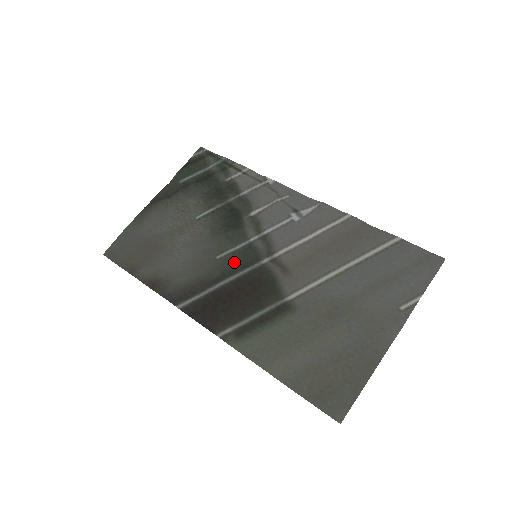
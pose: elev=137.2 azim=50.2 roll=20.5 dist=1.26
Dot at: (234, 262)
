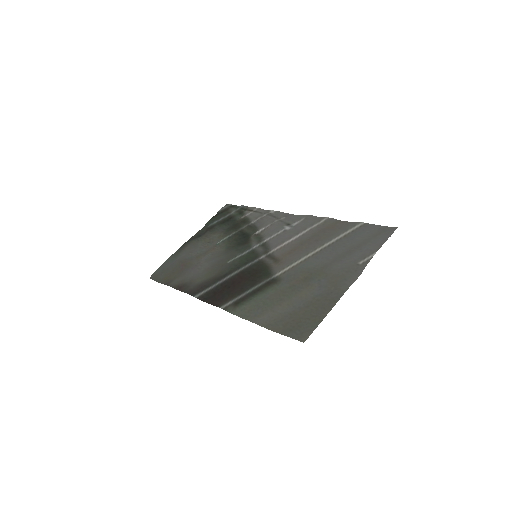
Dot at: (240, 262)
